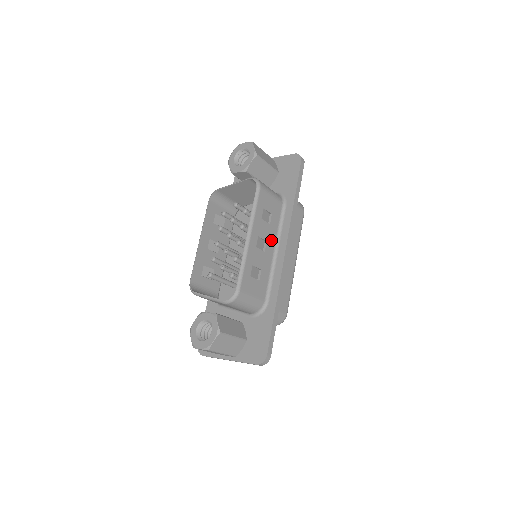
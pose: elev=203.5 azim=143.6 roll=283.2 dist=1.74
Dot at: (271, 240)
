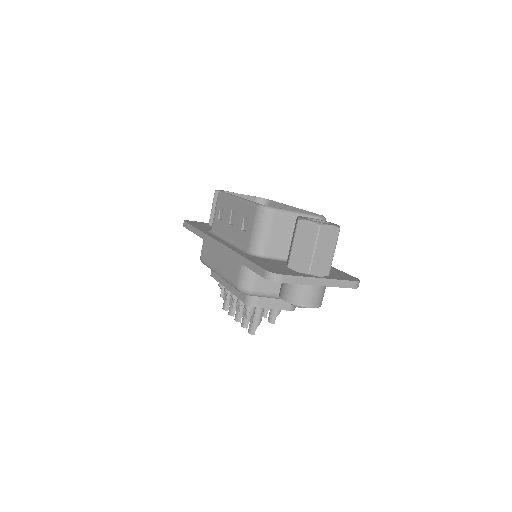
Dot at: occluded
